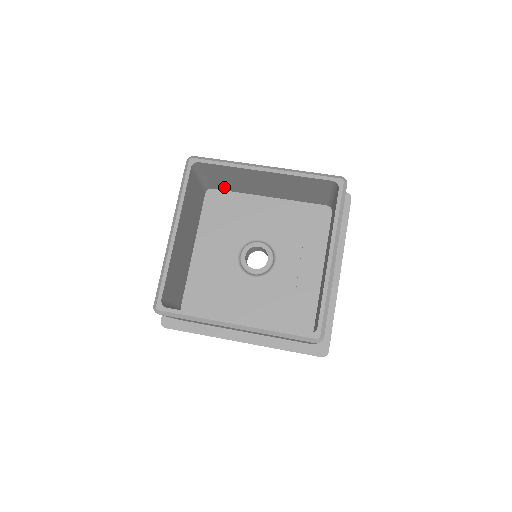
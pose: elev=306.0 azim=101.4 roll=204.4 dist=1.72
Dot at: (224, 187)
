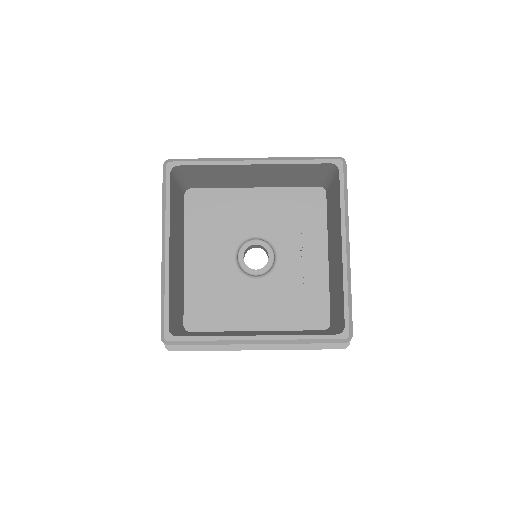
Dot at: (205, 185)
